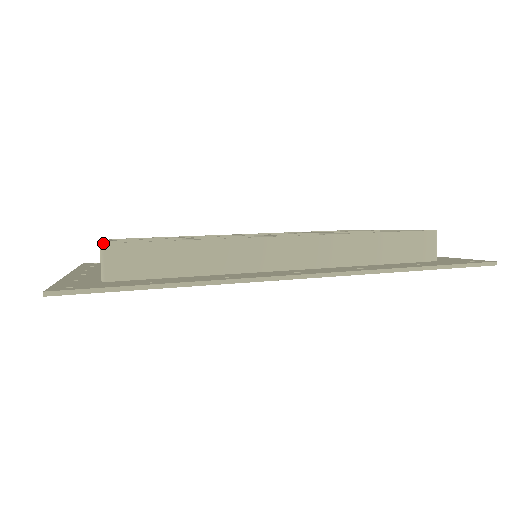
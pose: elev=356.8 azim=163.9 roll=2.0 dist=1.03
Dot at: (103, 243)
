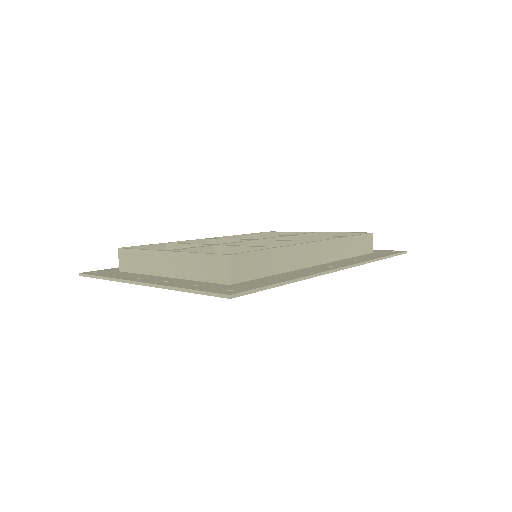
Dot at: (230, 254)
